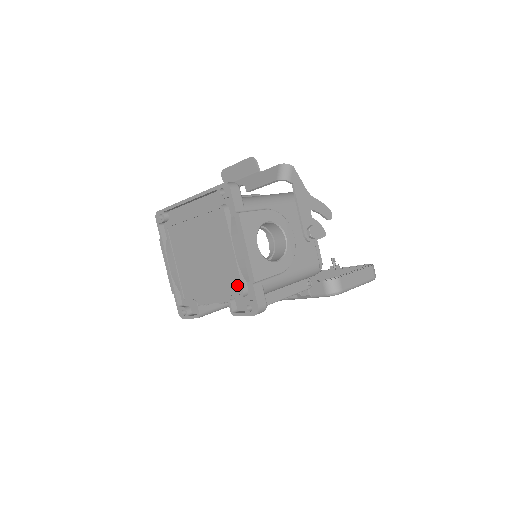
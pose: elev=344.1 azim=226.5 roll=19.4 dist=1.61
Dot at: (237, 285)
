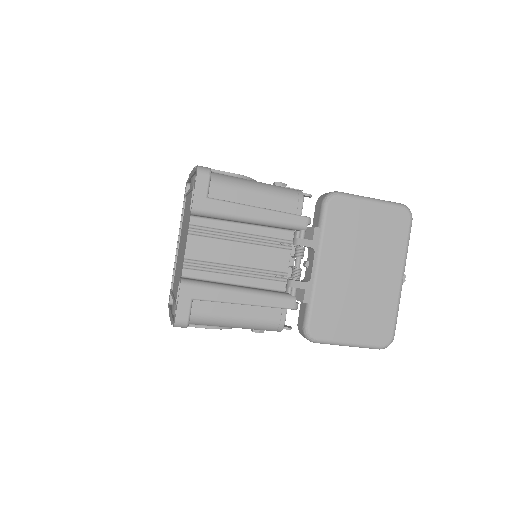
Dot at: occluded
